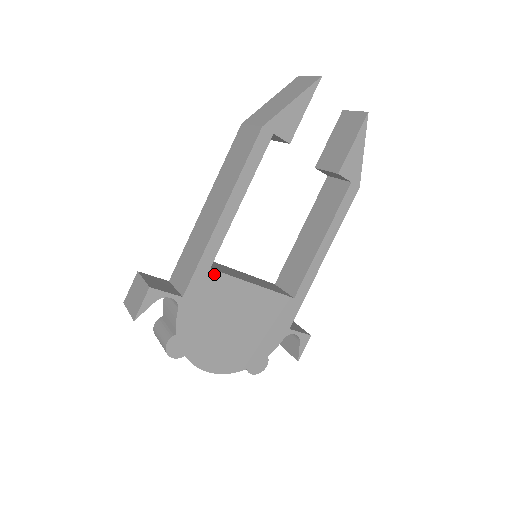
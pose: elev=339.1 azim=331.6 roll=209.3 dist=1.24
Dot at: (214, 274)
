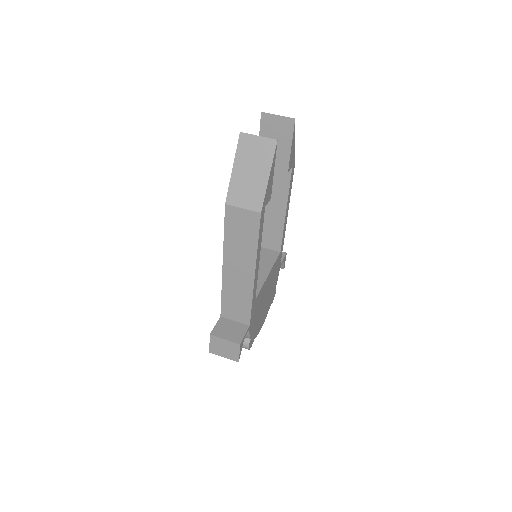
Dot at: (257, 299)
